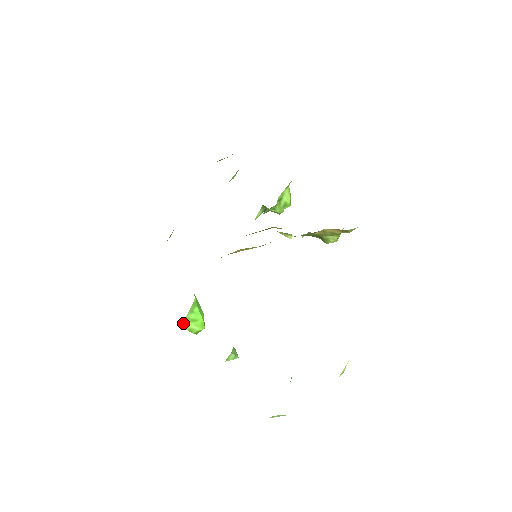
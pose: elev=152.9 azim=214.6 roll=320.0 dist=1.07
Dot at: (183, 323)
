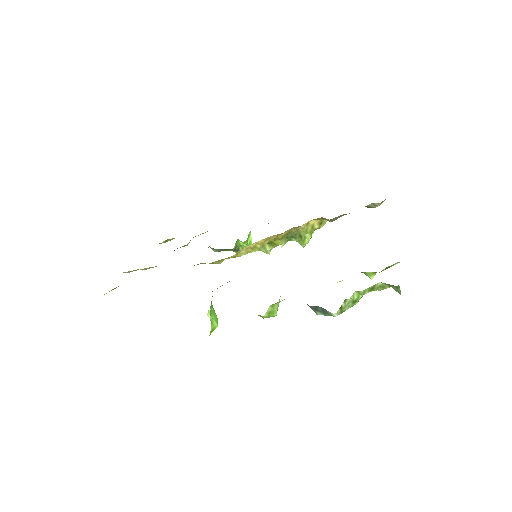
Dot at: (210, 309)
